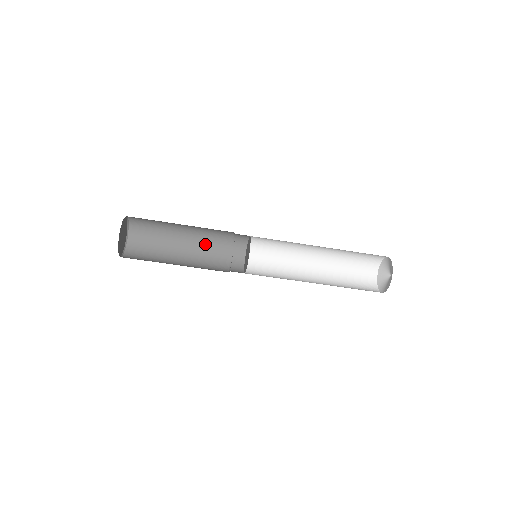
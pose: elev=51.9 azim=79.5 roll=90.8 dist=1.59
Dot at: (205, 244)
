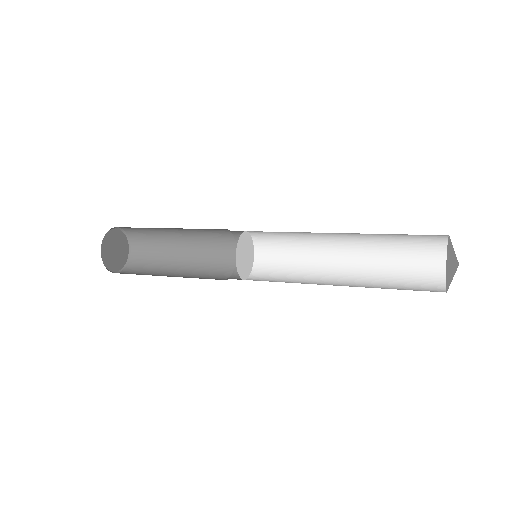
Dot at: (205, 237)
